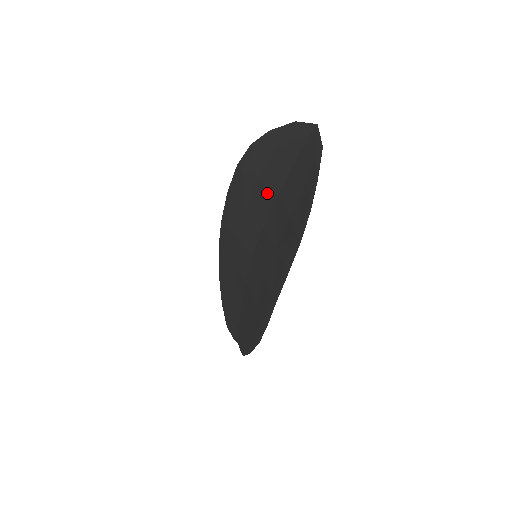
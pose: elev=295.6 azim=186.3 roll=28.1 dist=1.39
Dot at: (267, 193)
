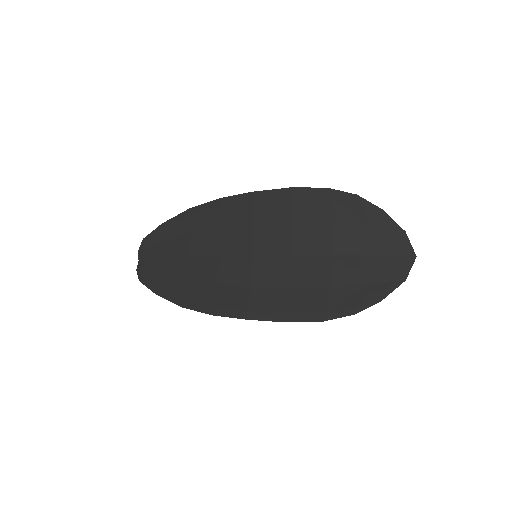
Dot at: (326, 241)
